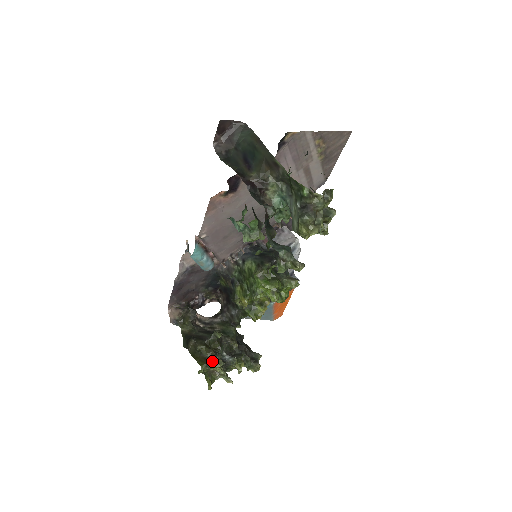
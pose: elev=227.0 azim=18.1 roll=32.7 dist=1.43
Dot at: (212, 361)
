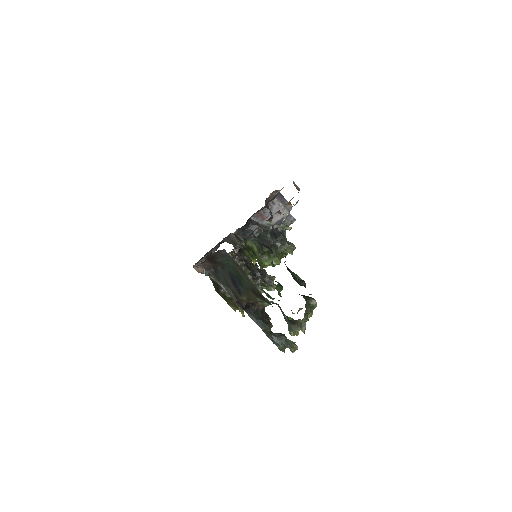
Dot at: occluded
